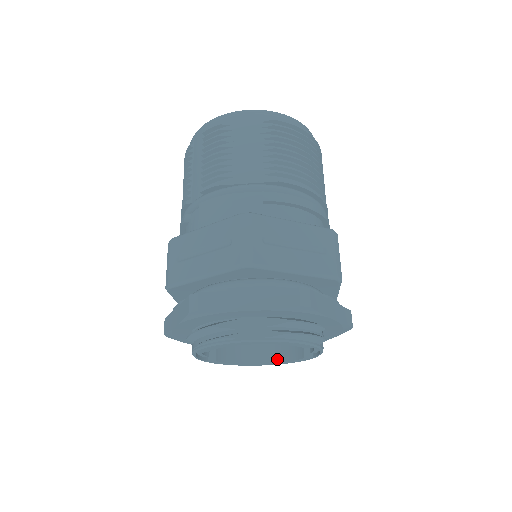
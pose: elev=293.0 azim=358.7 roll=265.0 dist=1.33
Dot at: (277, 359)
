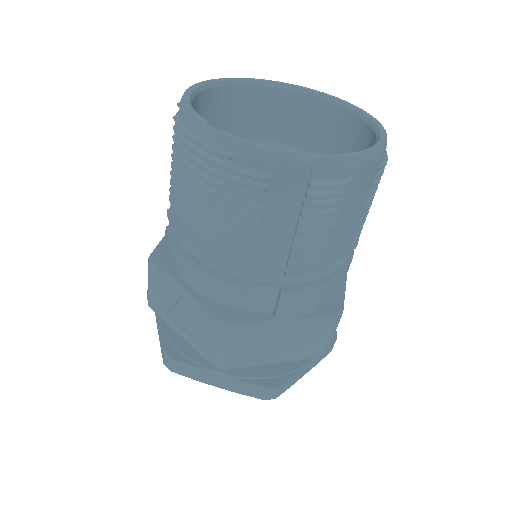
Dot at: occluded
